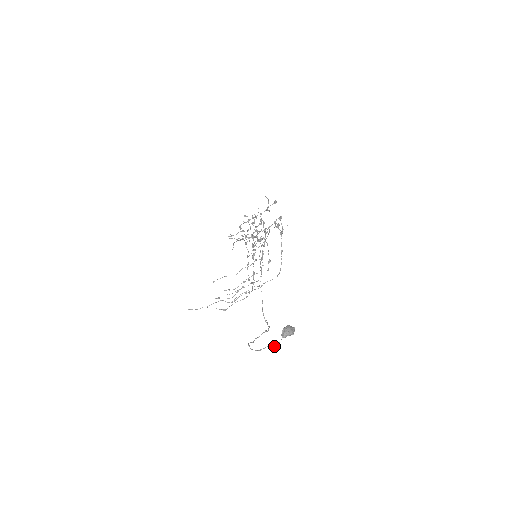
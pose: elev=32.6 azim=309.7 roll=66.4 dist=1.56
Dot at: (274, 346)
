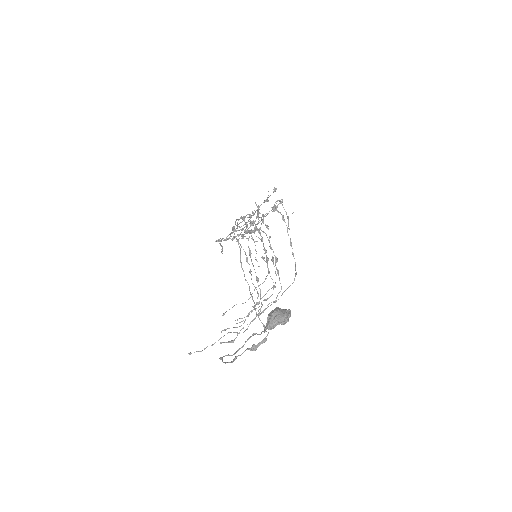
Dot at: (256, 346)
